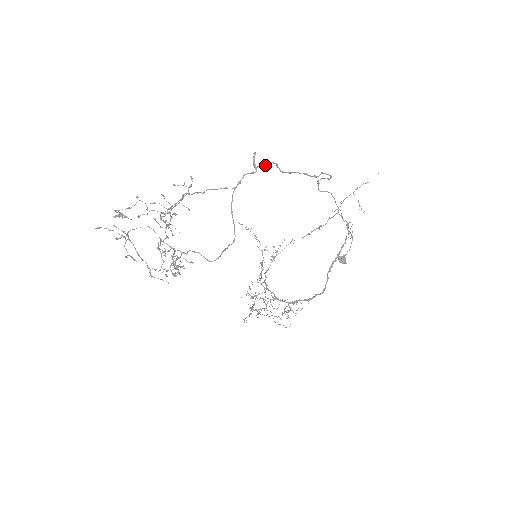
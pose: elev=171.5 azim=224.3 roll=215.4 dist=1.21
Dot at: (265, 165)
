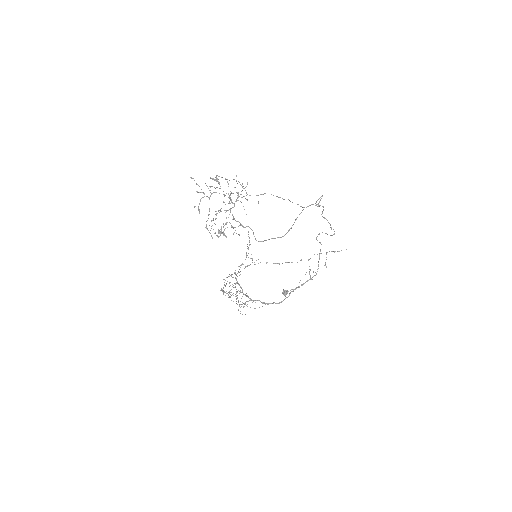
Dot at: (319, 206)
